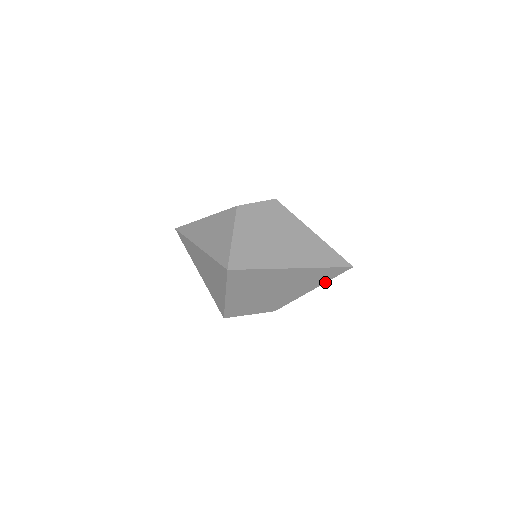
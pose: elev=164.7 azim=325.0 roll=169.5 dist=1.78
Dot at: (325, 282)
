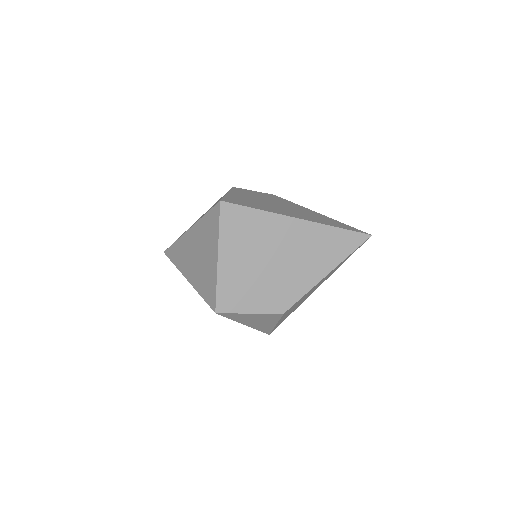
Dot at: (342, 260)
